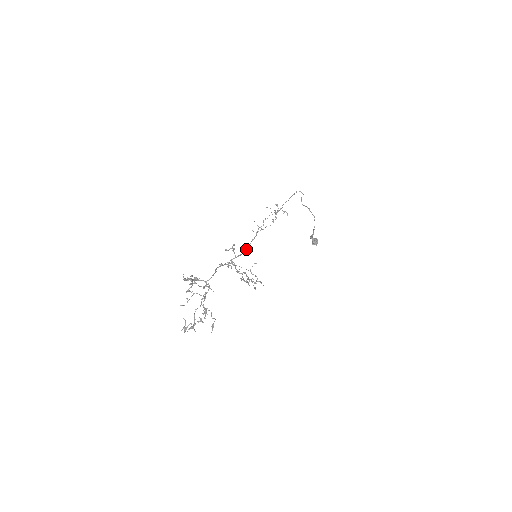
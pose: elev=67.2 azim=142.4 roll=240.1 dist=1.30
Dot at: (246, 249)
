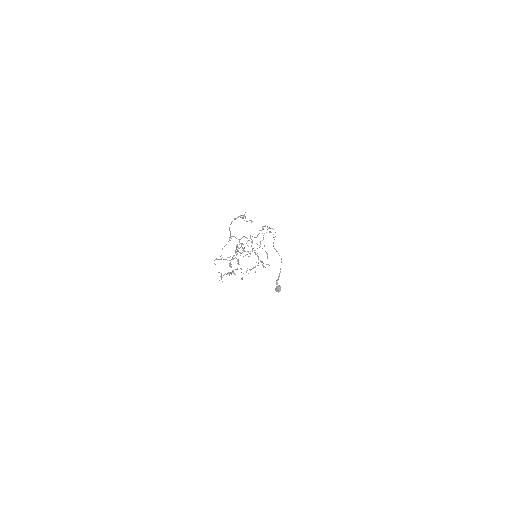
Dot at: occluded
